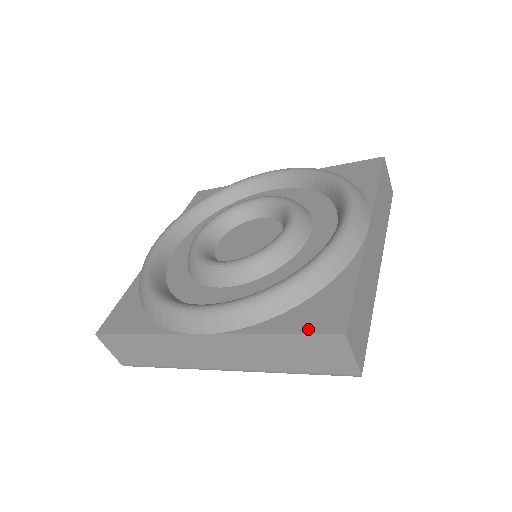
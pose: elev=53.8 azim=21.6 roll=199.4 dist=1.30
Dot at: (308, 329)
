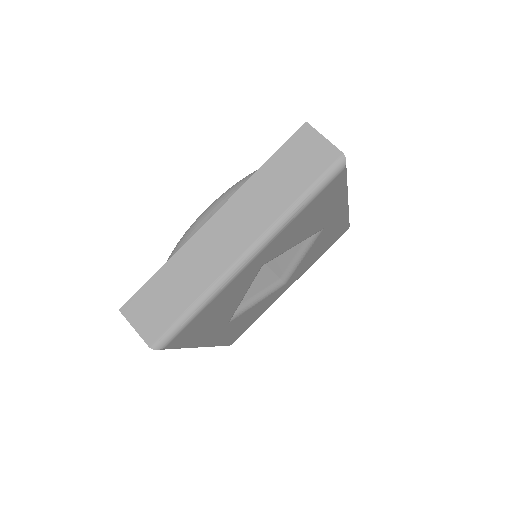
Dot at: (284, 146)
